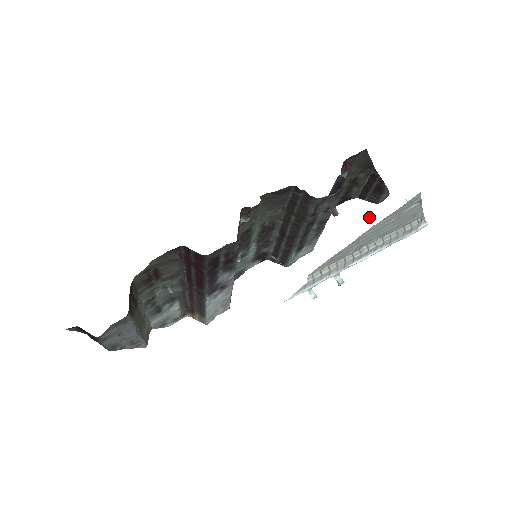
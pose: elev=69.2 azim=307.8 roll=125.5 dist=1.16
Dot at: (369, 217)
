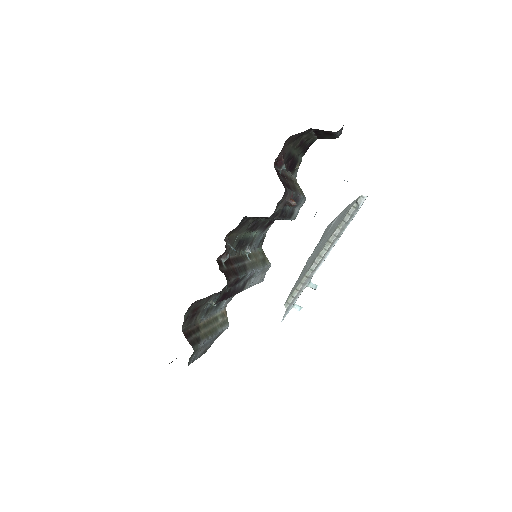
Dot at: occluded
